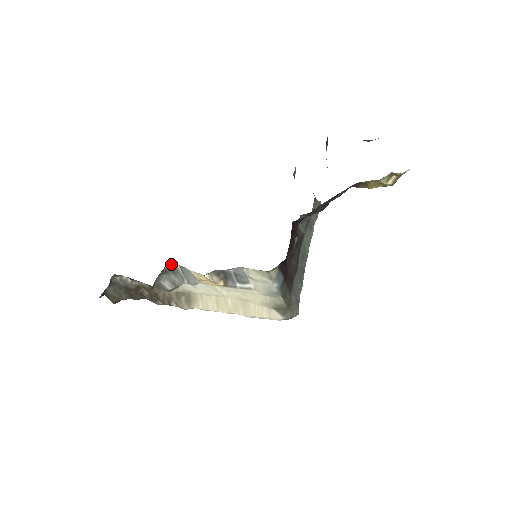
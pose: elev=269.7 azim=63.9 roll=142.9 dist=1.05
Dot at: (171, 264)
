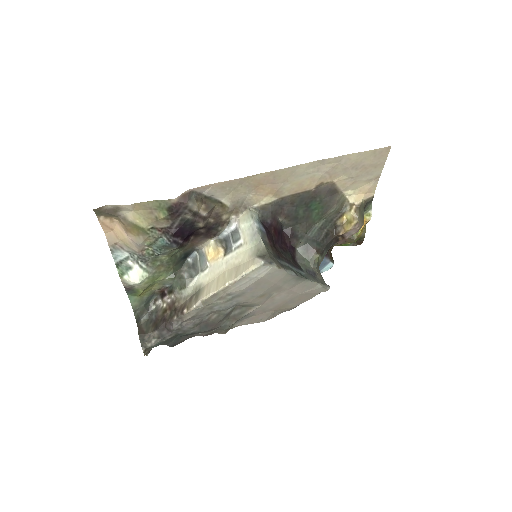
Dot at: (194, 259)
